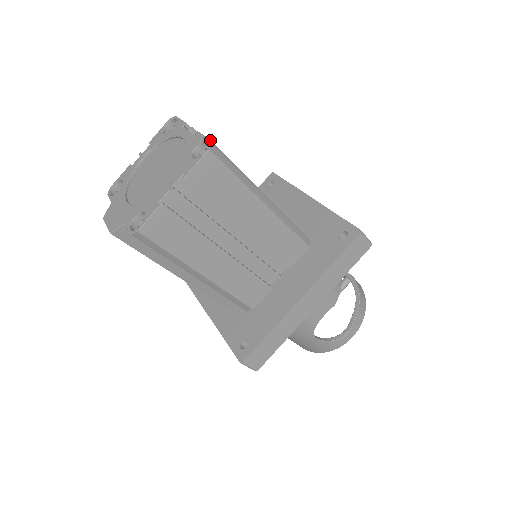
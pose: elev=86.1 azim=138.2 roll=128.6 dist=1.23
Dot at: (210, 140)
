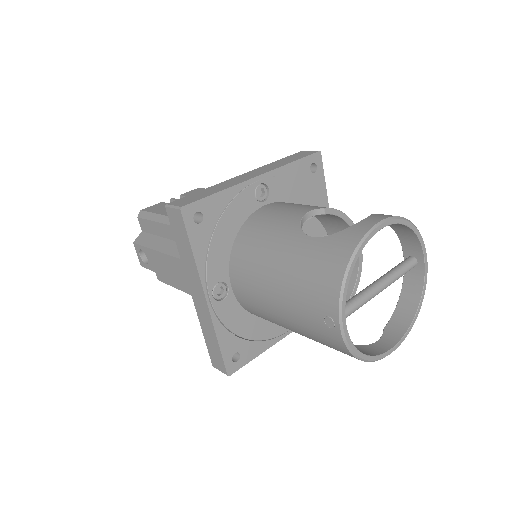
Dot at: occluded
